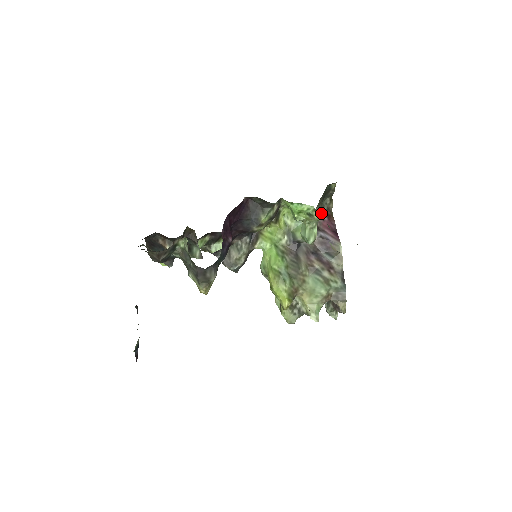
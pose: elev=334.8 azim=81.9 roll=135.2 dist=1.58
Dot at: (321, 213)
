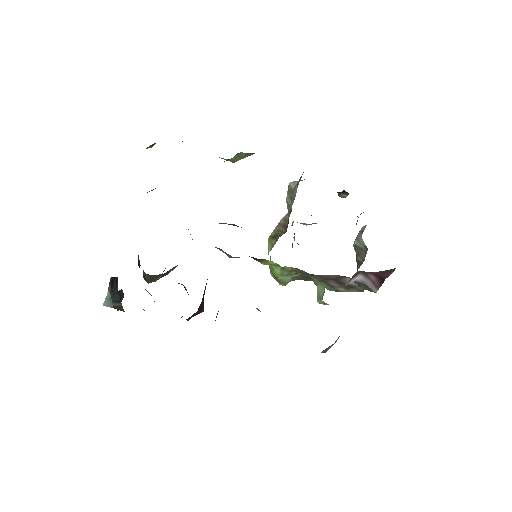
Dot at: occluded
